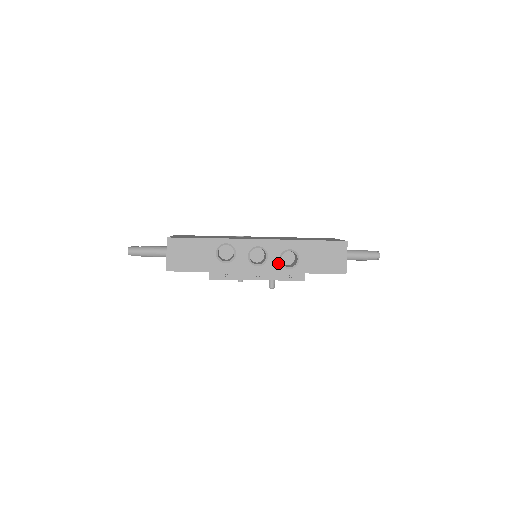
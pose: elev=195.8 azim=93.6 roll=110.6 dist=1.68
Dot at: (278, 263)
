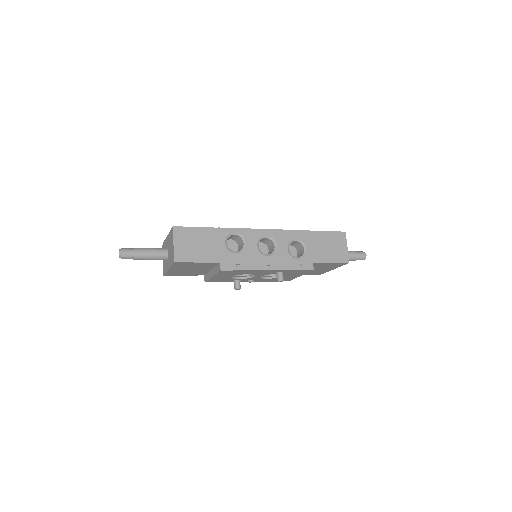
Dot at: (287, 253)
